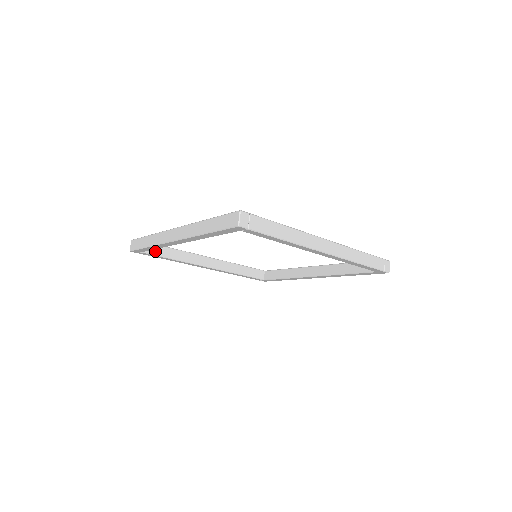
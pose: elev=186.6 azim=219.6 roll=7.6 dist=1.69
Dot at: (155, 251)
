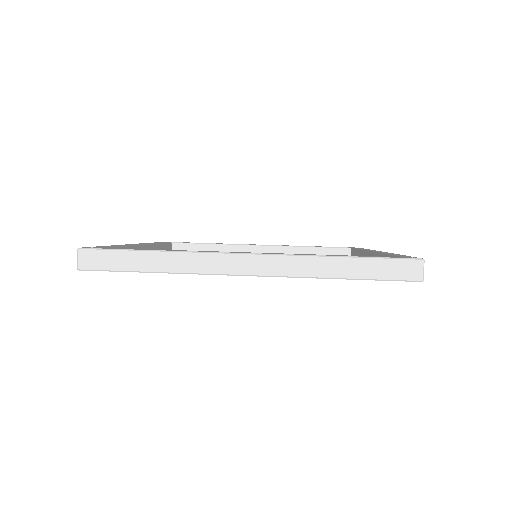
Dot at: occluded
